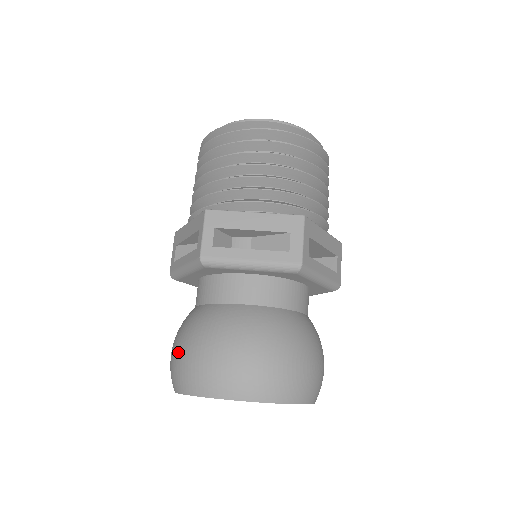
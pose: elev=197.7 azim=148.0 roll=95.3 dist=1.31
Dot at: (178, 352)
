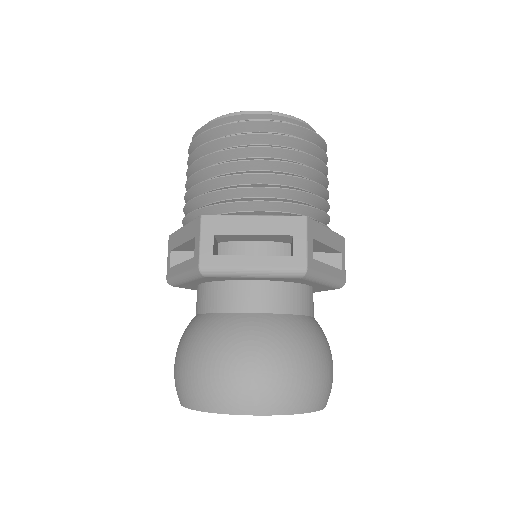
Dot at: occluded
